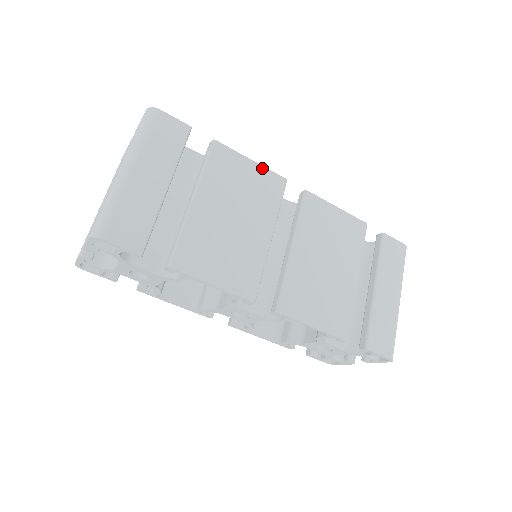
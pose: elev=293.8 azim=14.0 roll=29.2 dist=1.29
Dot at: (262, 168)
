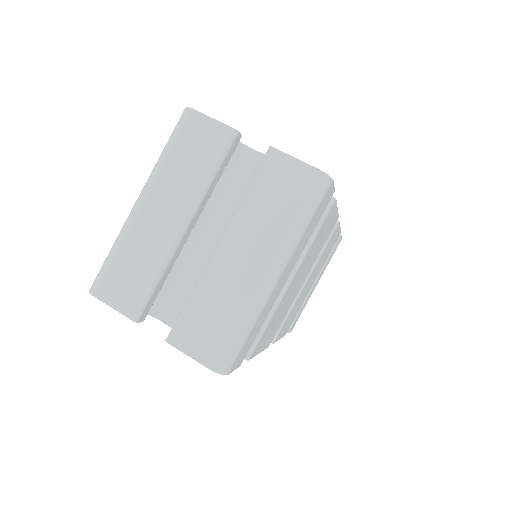
Dot at: occluded
